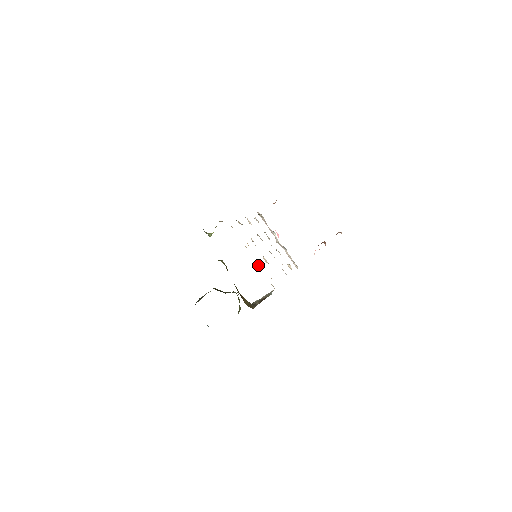
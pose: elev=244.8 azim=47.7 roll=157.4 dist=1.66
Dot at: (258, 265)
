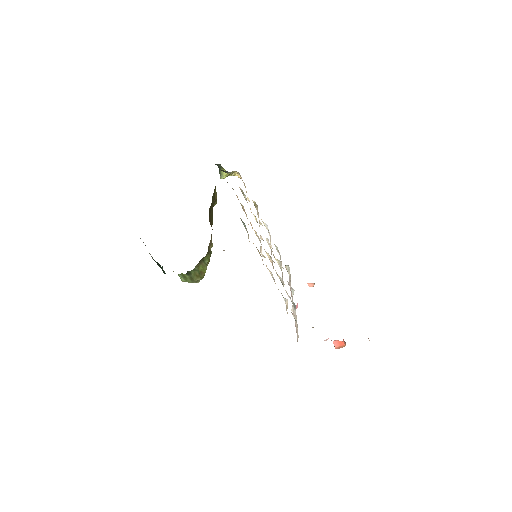
Dot at: (247, 218)
